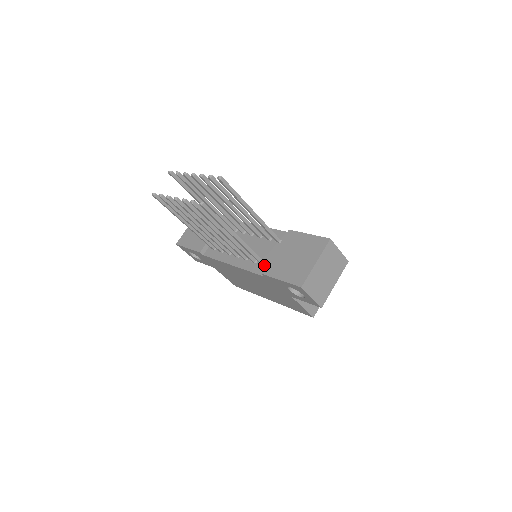
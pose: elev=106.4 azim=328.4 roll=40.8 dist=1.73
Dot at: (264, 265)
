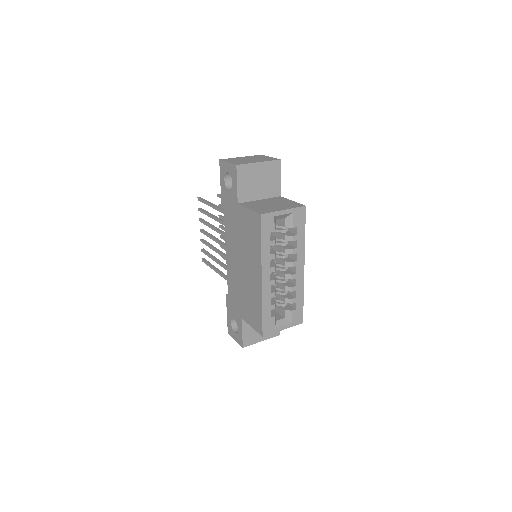
Dot at: occluded
